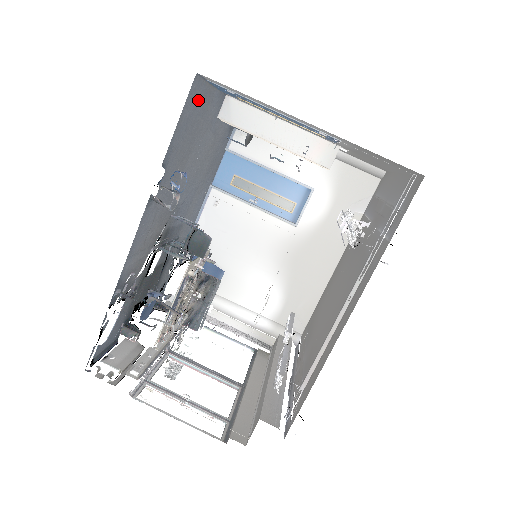
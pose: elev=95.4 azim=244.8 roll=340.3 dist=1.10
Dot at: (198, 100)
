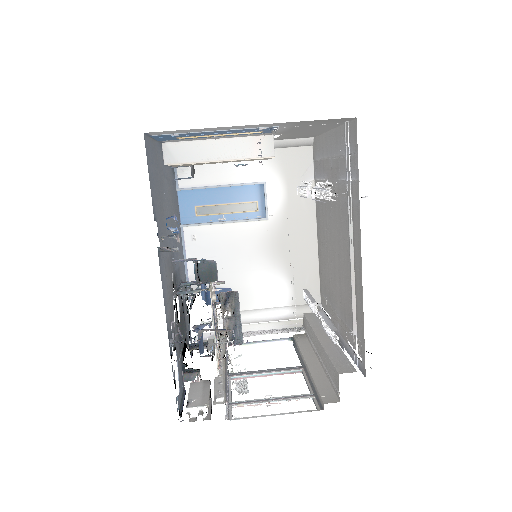
Dot at: (151, 155)
